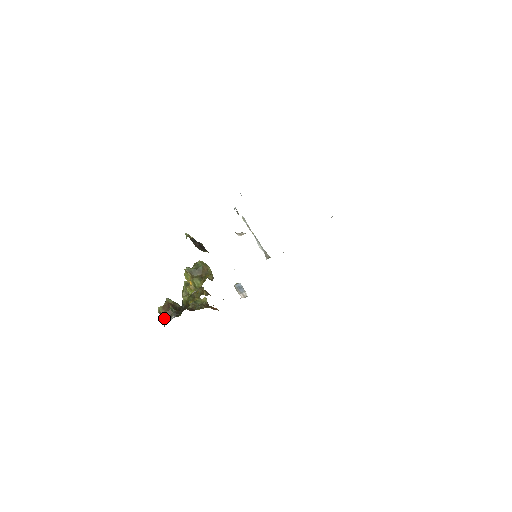
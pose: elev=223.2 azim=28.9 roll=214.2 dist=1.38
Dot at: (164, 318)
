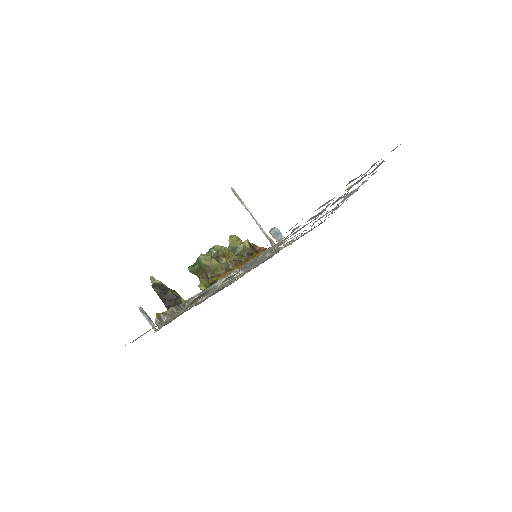
Dot at: occluded
